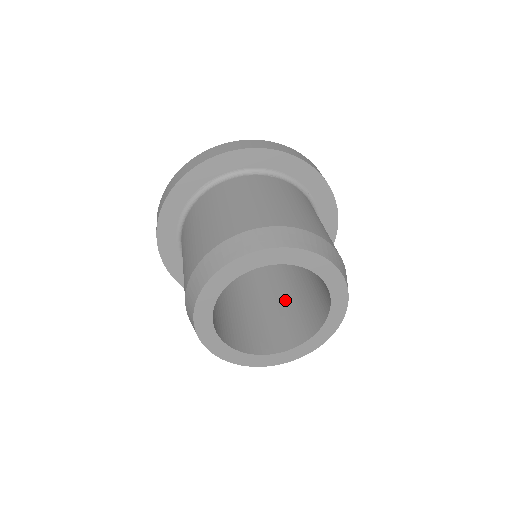
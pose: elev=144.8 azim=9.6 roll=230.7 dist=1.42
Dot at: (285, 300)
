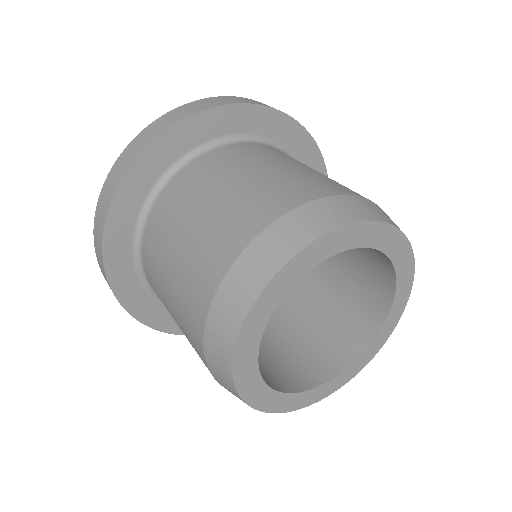
Dot at: occluded
